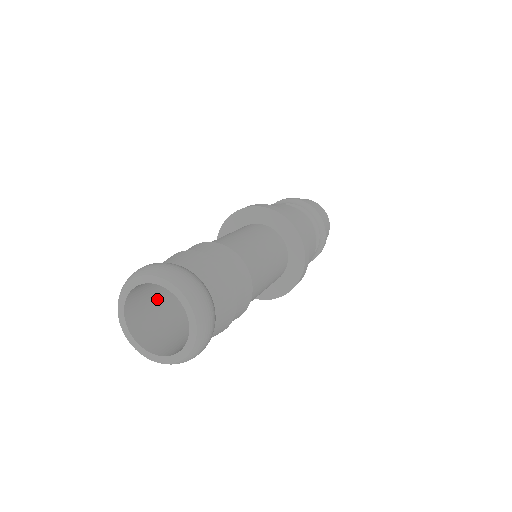
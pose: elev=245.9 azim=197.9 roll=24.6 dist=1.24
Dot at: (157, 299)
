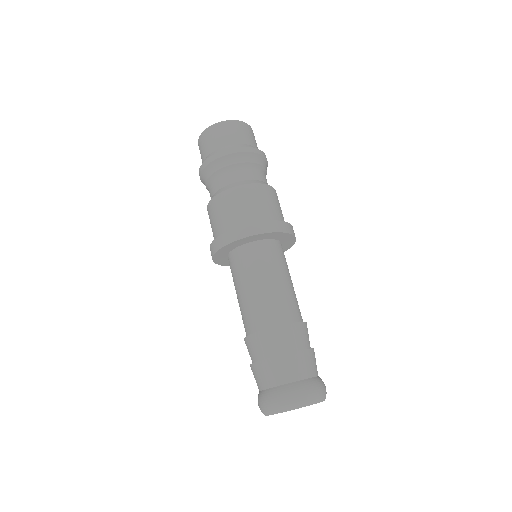
Dot at: occluded
